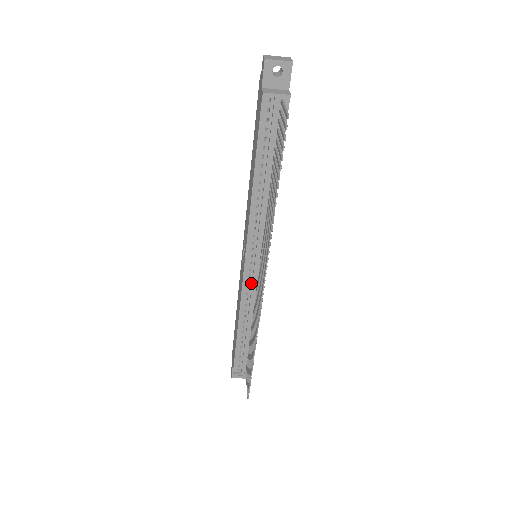
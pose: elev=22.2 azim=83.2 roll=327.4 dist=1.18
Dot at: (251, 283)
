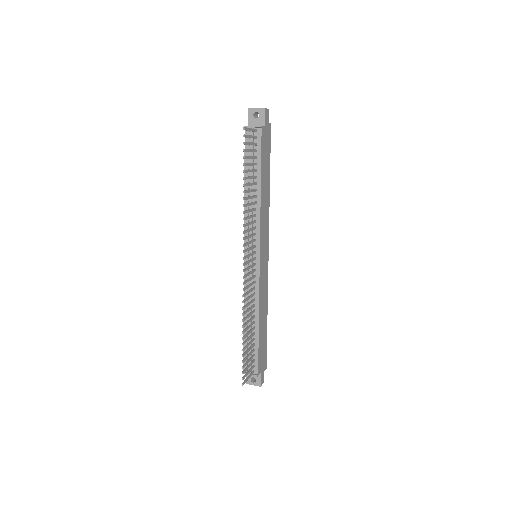
Dot at: occluded
